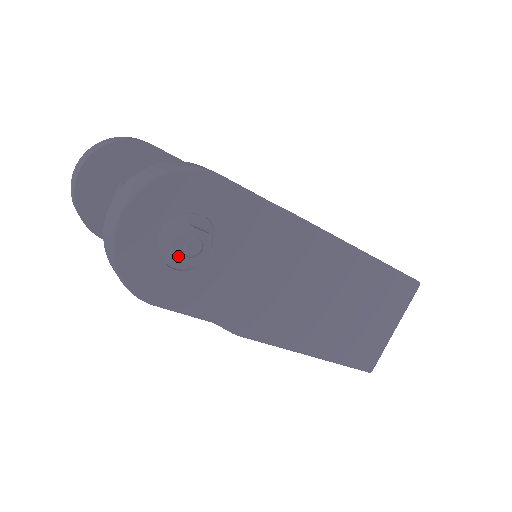
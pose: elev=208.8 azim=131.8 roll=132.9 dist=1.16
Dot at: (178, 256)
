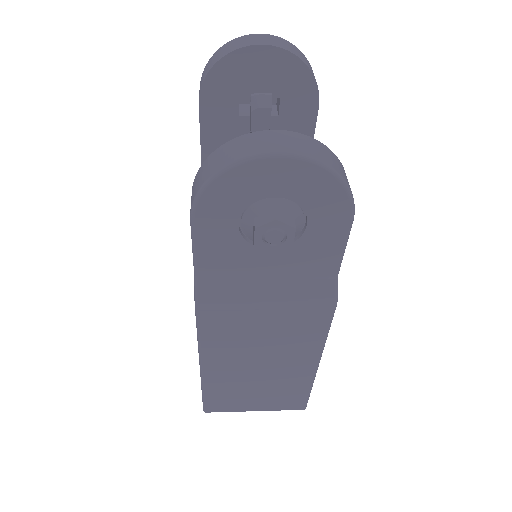
Dot at: (260, 227)
